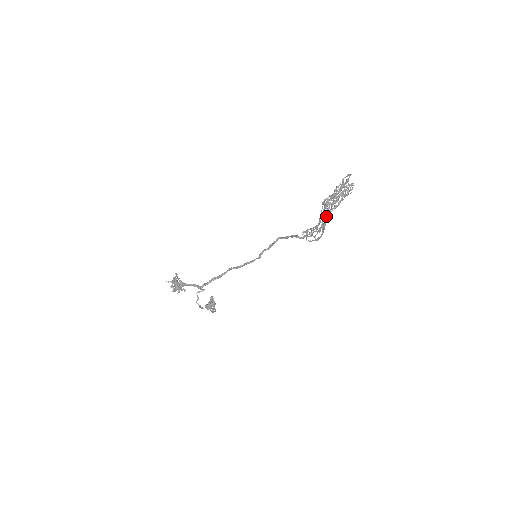
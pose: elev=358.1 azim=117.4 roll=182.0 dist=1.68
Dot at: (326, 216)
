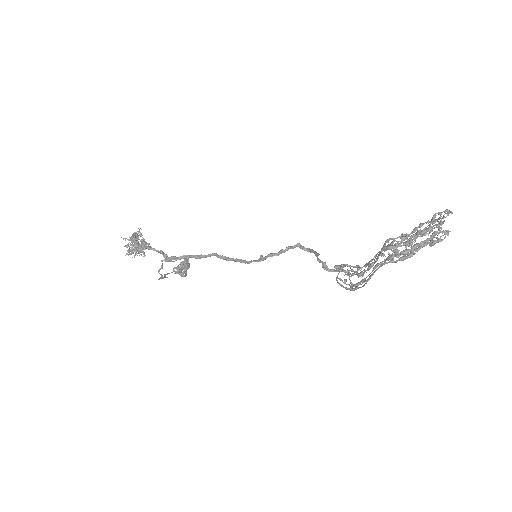
Dot at: (382, 265)
